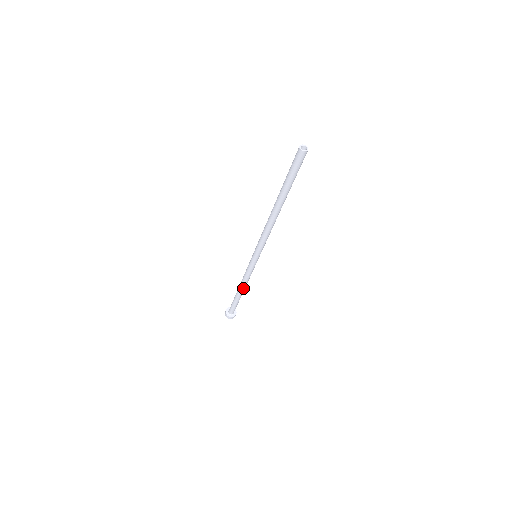
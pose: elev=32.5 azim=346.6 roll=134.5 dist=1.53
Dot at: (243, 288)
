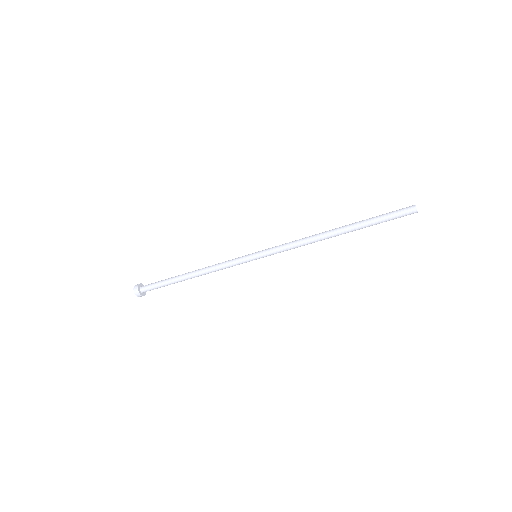
Dot at: occluded
